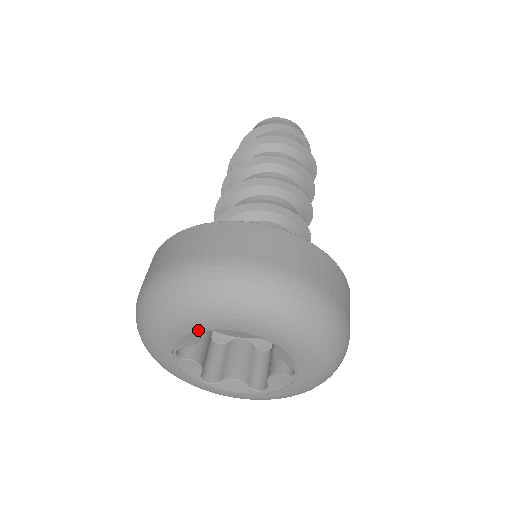
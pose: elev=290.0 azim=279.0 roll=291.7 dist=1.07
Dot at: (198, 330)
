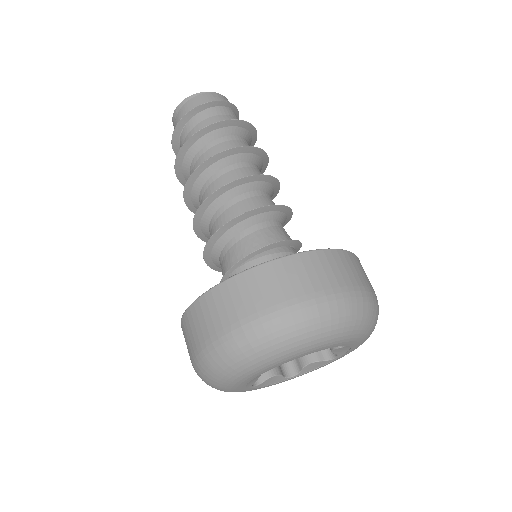
Dot at: occluded
